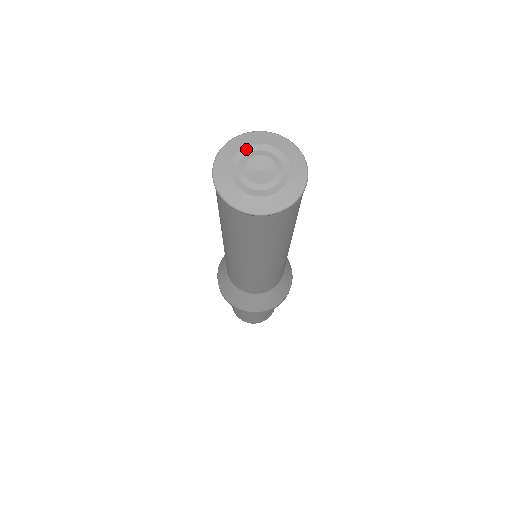
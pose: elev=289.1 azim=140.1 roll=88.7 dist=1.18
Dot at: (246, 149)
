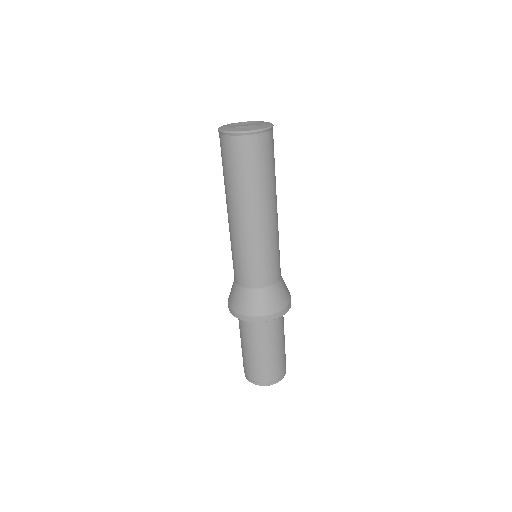
Dot at: (231, 125)
